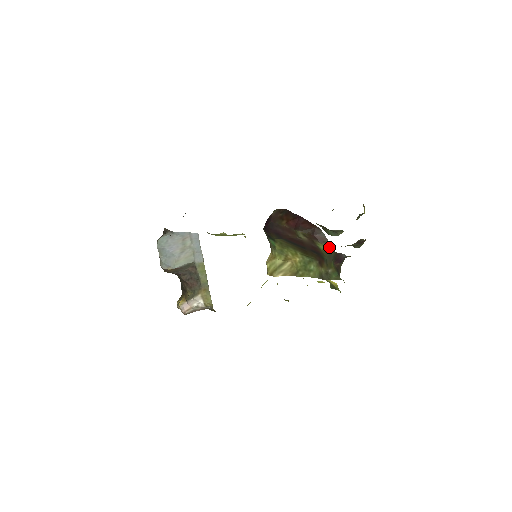
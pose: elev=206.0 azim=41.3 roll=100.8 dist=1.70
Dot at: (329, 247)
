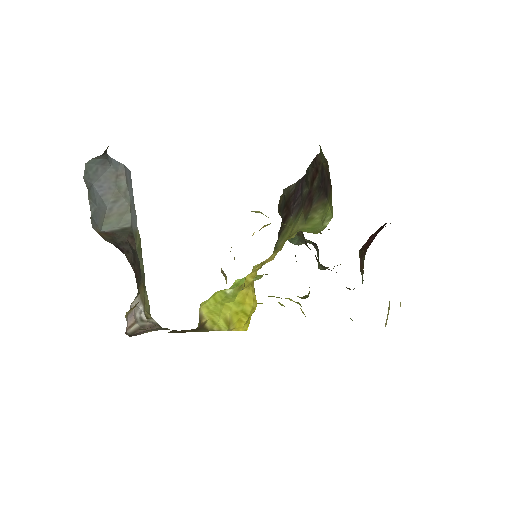
Dot at: occluded
